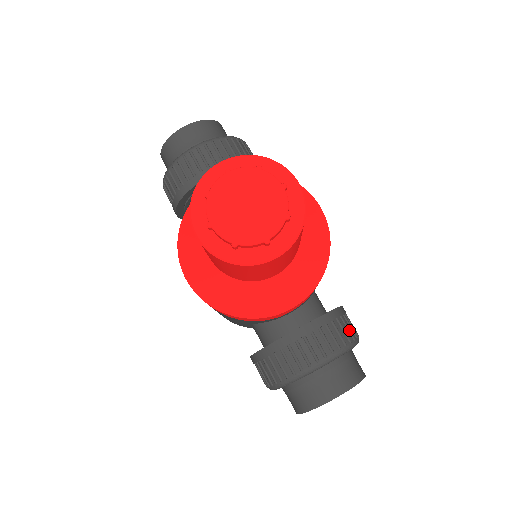
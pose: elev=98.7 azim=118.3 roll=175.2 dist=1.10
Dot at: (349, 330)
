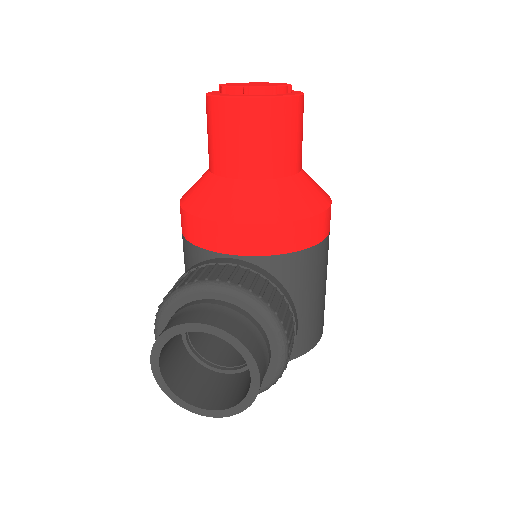
Dot at: (279, 305)
